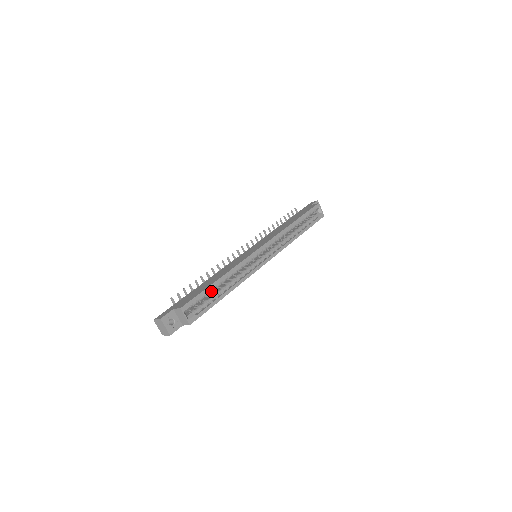
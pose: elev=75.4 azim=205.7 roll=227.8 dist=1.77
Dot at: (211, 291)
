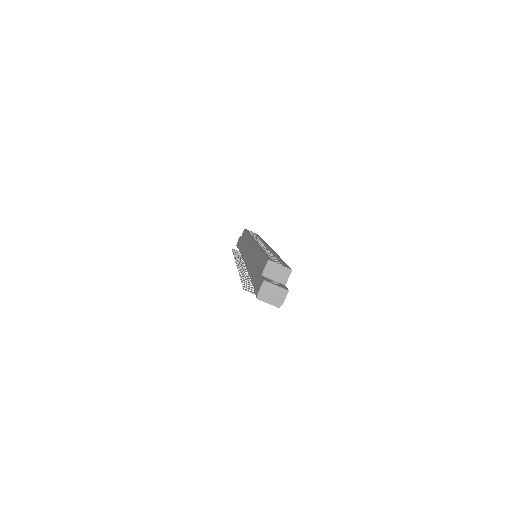
Dot at: occluded
